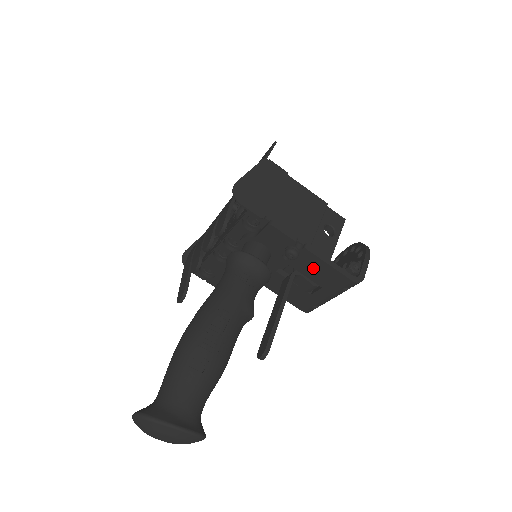
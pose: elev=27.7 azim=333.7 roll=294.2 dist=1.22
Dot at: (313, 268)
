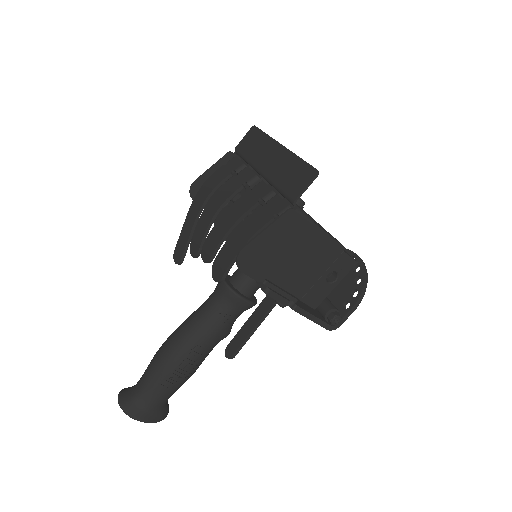
Dot at: occluded
